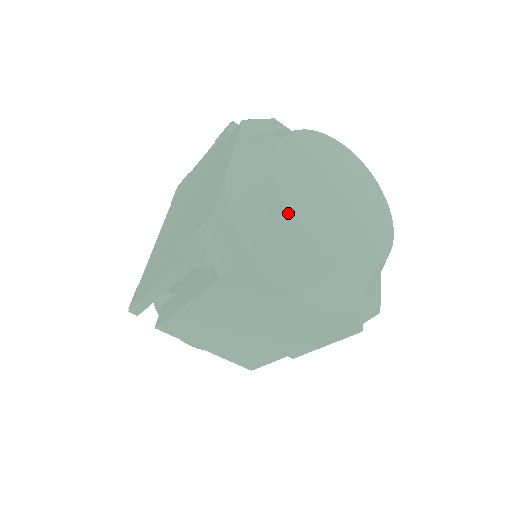
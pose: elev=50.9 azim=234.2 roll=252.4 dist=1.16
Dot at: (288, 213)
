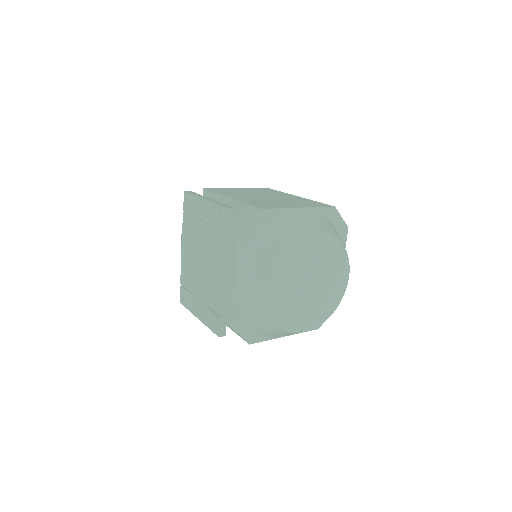
Dot at: (276, 326)
